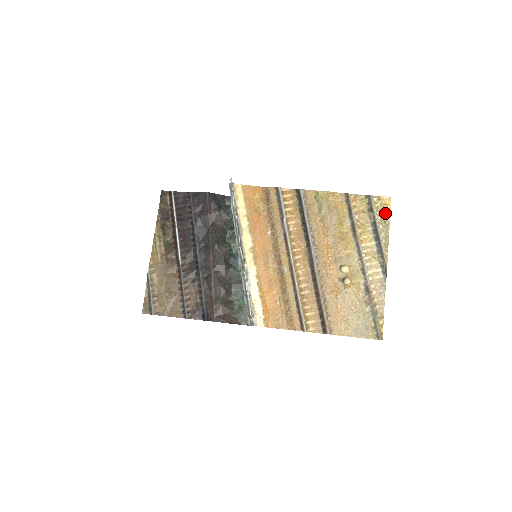
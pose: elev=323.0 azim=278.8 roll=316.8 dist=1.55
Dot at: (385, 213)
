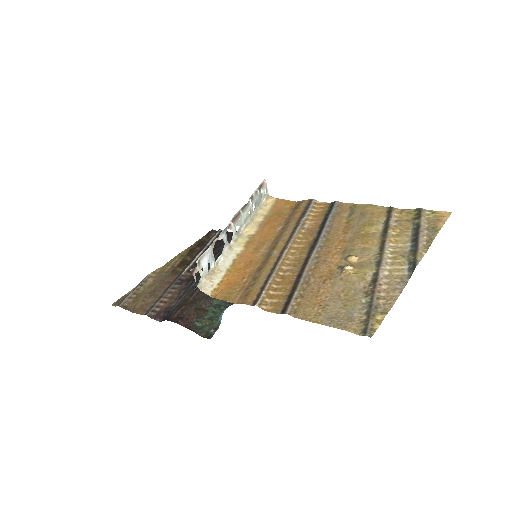
Dot at: (437, 222)
